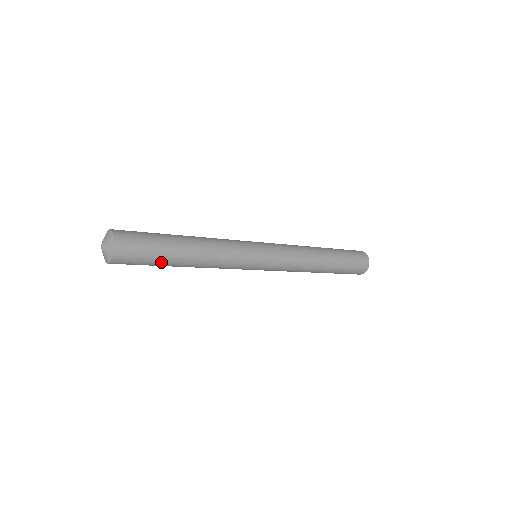
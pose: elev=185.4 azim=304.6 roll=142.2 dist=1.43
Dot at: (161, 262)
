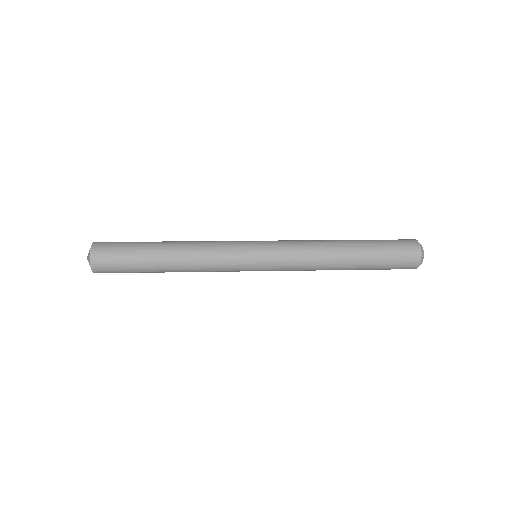
Dot at: (143, 272)
